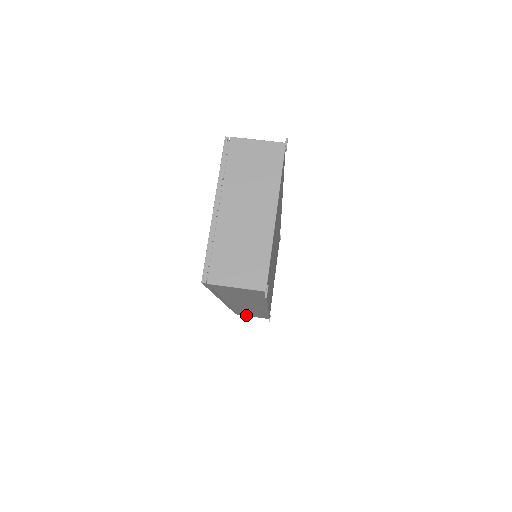
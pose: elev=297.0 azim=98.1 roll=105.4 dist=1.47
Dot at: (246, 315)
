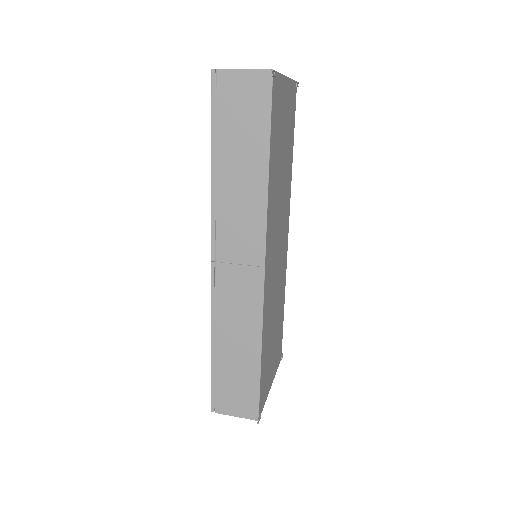
Dot at: (226, 405)
